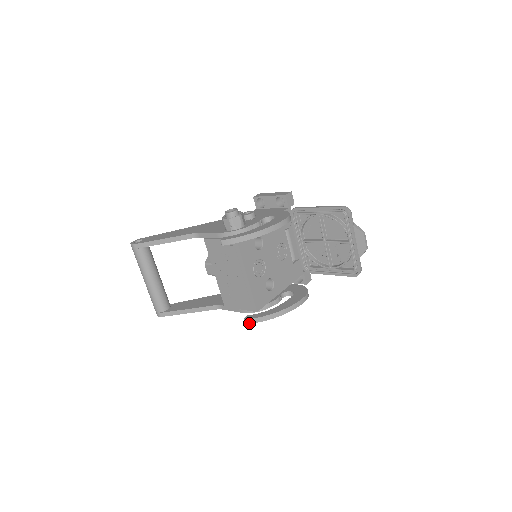
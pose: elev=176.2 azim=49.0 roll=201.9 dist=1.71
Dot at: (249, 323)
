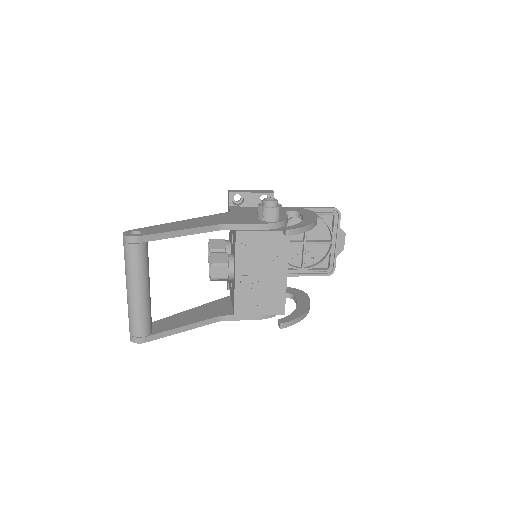
Dot at: (286, 327)
